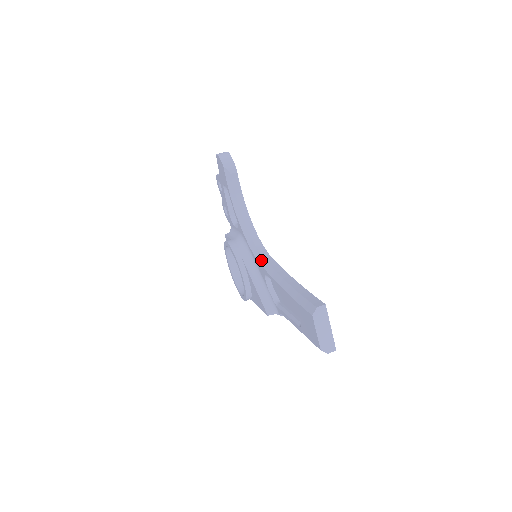
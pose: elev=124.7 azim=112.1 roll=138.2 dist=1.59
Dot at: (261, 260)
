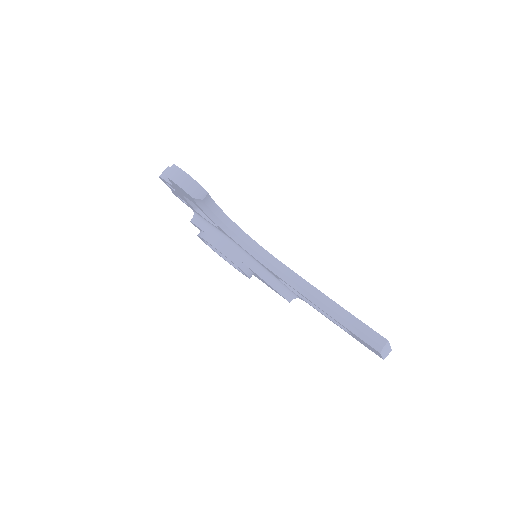
Dot at: (270, 267)
